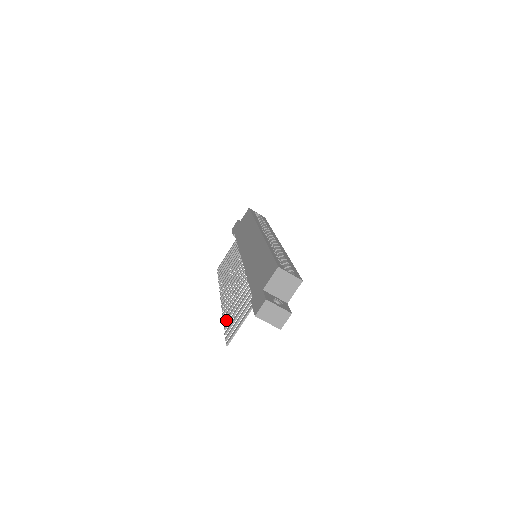
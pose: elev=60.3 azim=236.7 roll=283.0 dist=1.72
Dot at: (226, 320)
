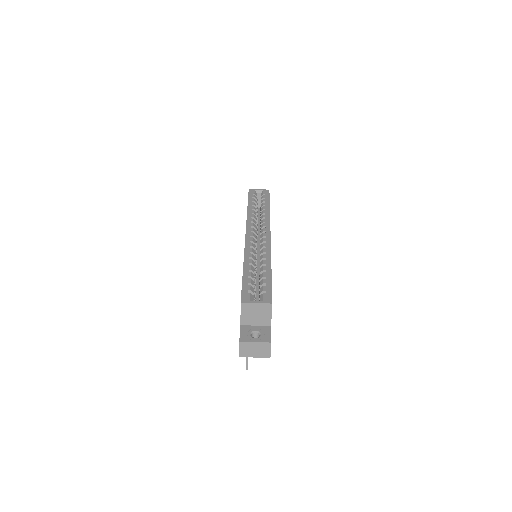
Dot at: occluded
